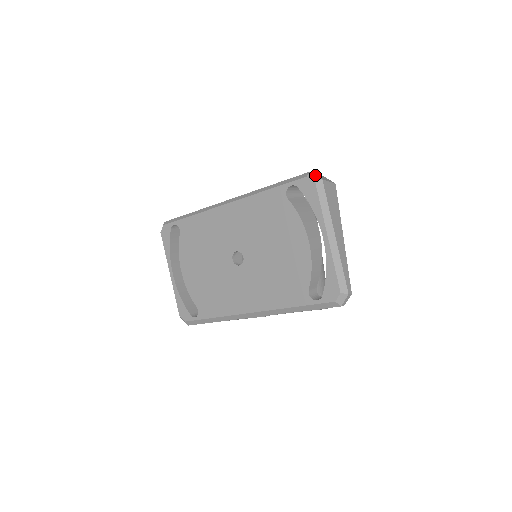
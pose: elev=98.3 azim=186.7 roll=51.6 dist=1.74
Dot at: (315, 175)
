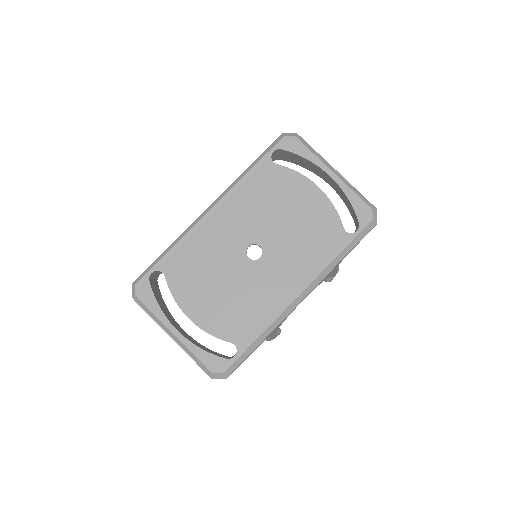
Dot at: (289, 133)
